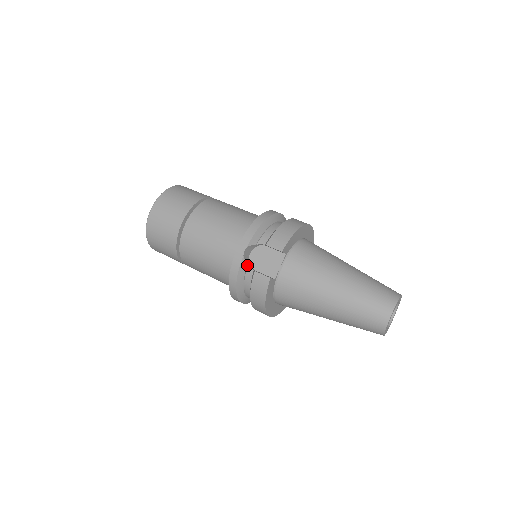
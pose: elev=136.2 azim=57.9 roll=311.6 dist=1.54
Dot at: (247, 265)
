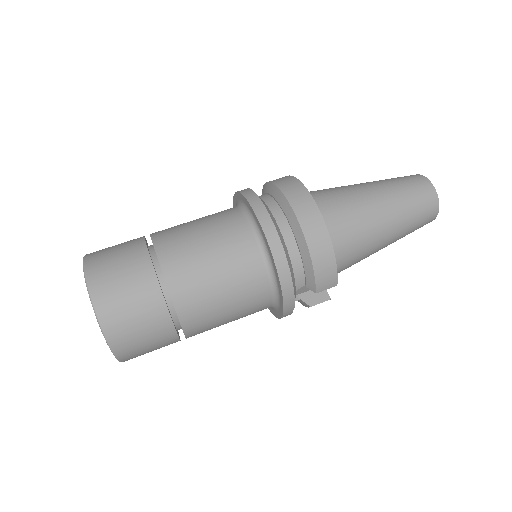
Dot at: occluded
